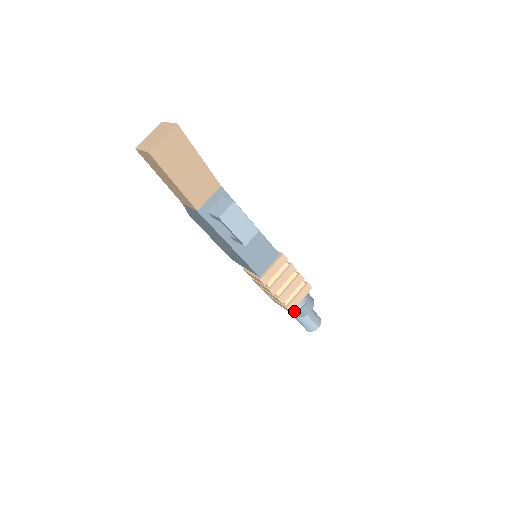
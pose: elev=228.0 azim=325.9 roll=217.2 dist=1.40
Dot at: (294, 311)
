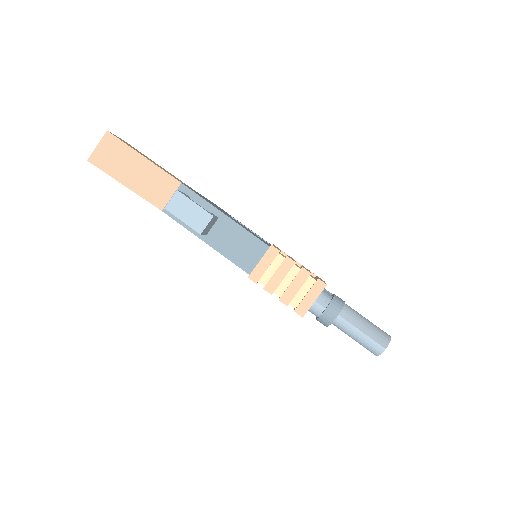
Dot at: (317, 318)
